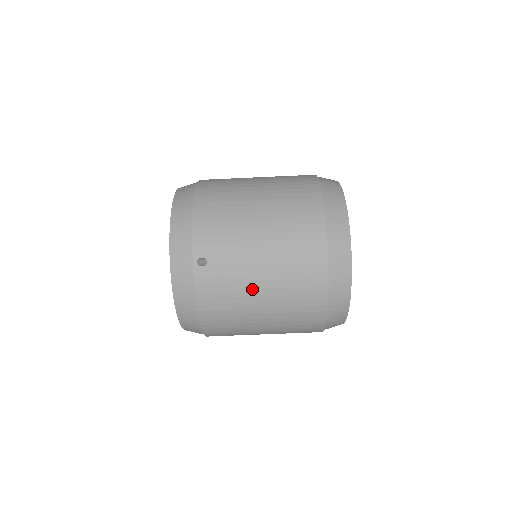
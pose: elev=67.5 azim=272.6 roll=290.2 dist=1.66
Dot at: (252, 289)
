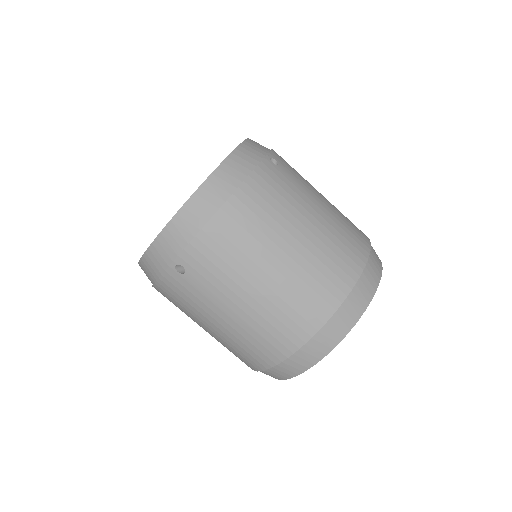
Dot at: (206, 318)
